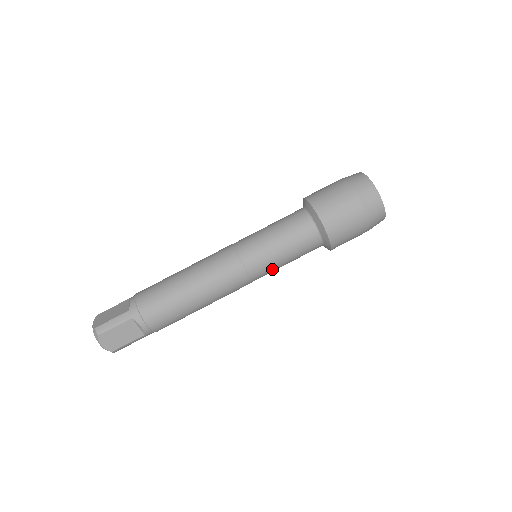
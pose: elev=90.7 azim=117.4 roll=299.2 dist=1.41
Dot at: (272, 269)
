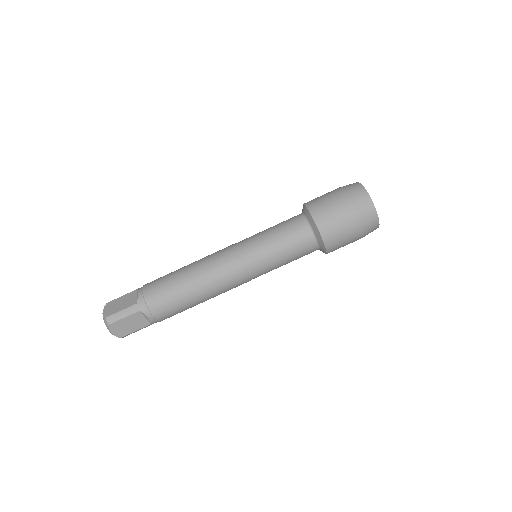
Dot at: (270, 270)
